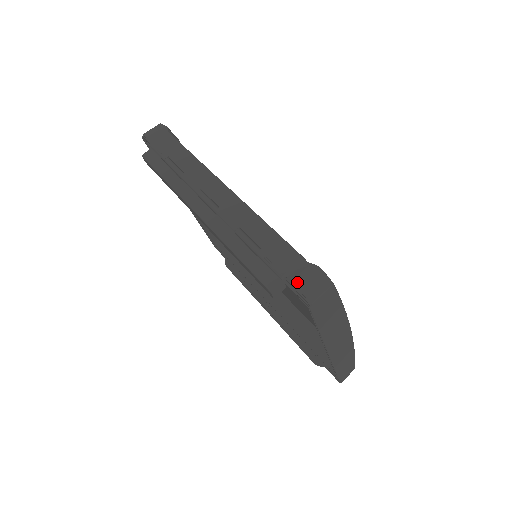
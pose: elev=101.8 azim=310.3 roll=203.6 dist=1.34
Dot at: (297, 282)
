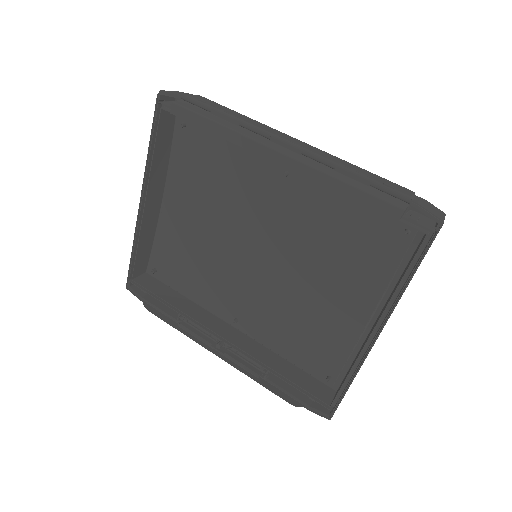
Dot at: (422, 205)
